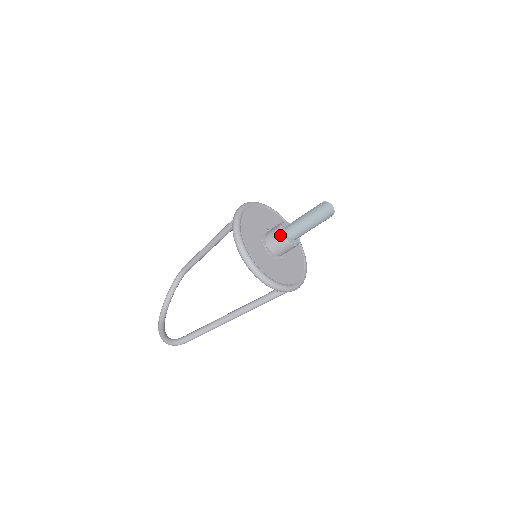
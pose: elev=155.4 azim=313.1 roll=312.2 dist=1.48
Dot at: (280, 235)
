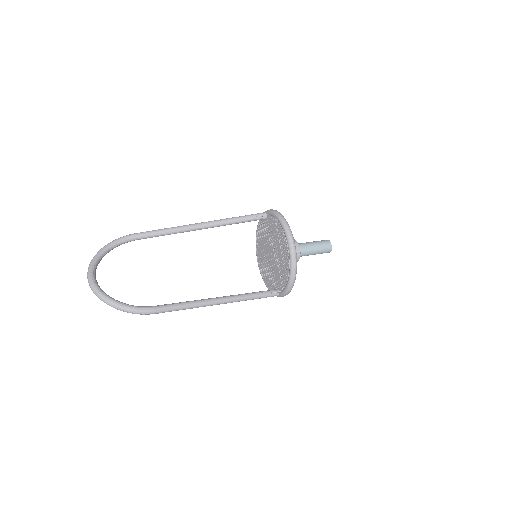
Dot at: (298, 248)
